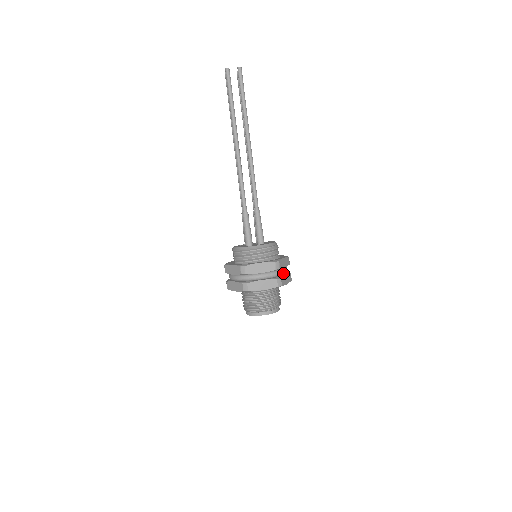
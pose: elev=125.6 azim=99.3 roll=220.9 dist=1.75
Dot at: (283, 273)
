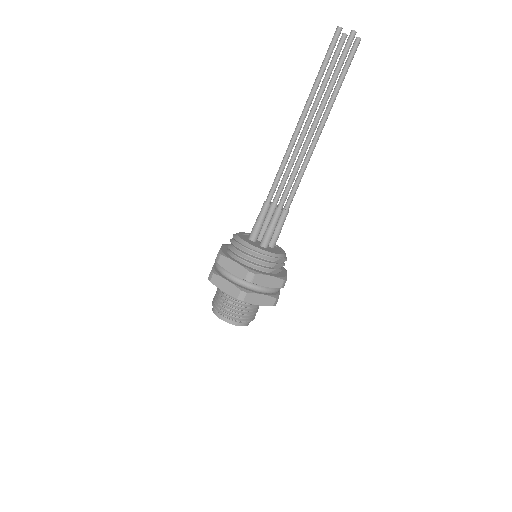
Dot at: (258, 290)
